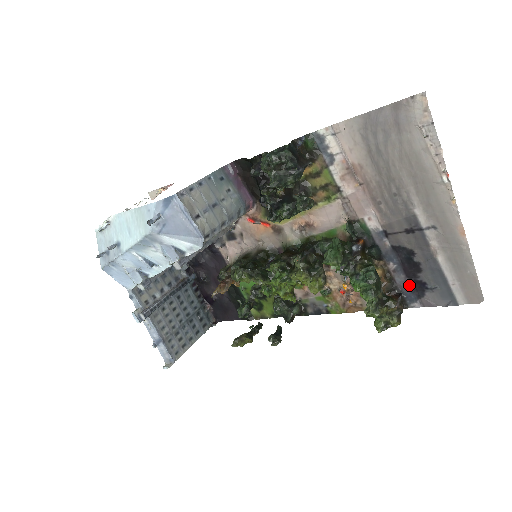
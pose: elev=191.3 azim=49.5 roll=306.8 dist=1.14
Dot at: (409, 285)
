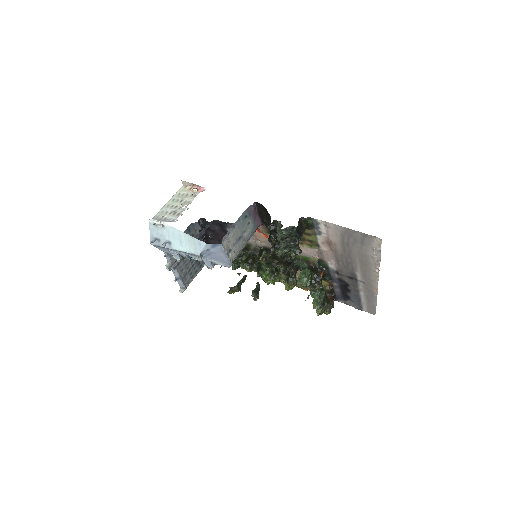
Dot at: (341, 294)
